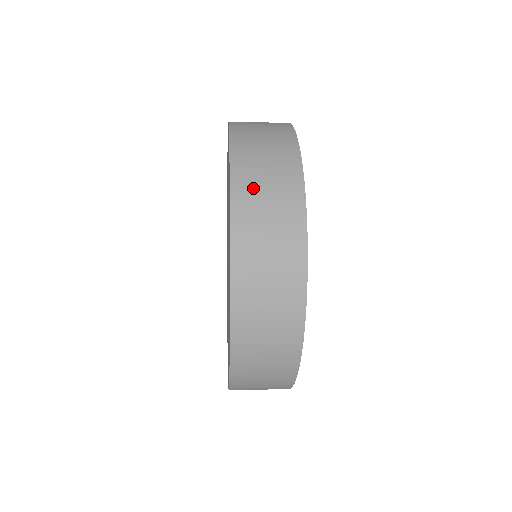
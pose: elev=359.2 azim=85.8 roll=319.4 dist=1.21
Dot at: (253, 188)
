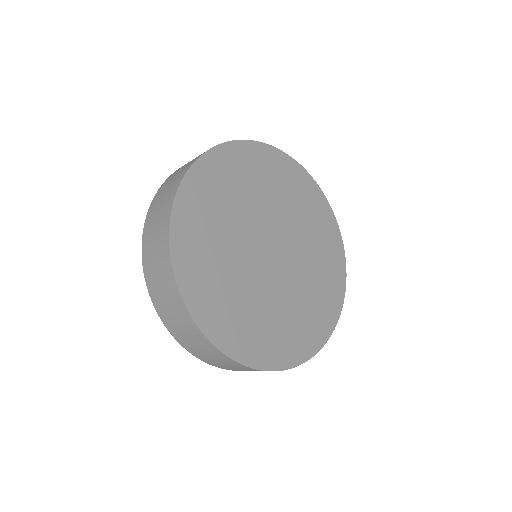
Dot at: (149, 249)
